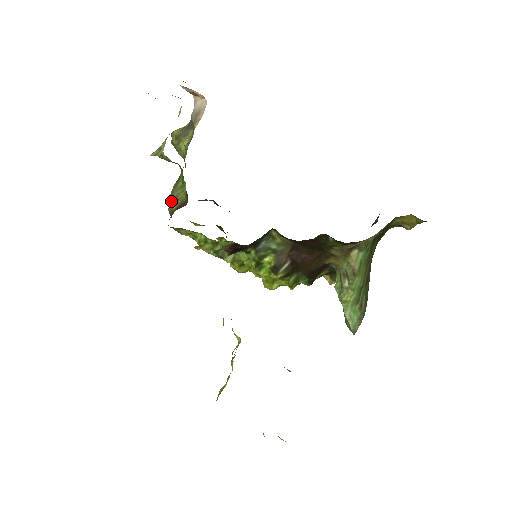
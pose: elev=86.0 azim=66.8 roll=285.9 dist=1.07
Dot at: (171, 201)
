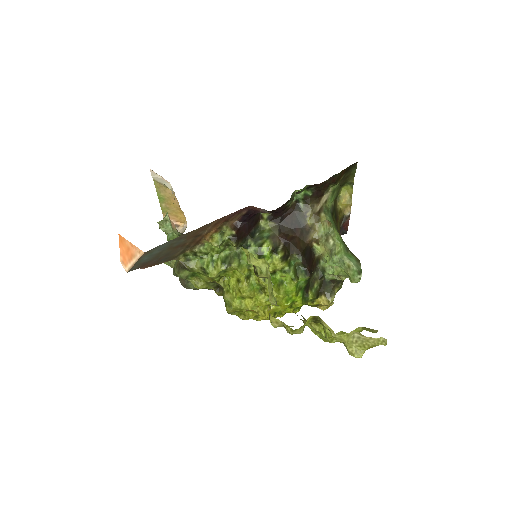
Dot at: (176, 262)
